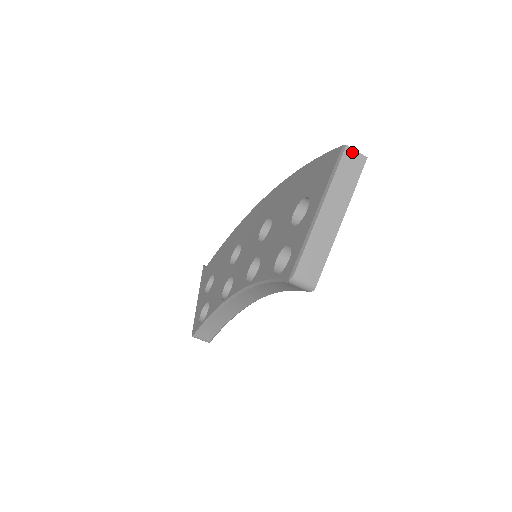
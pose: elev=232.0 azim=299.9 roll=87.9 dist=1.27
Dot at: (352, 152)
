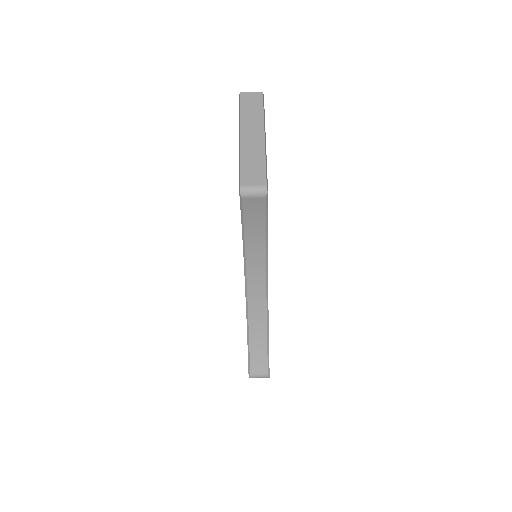
Dot at: (247, 94)
